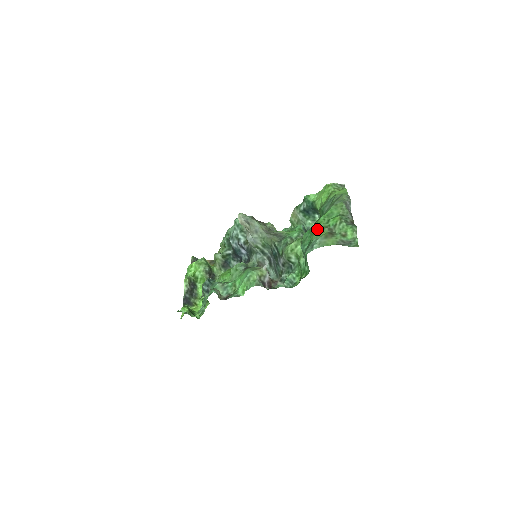
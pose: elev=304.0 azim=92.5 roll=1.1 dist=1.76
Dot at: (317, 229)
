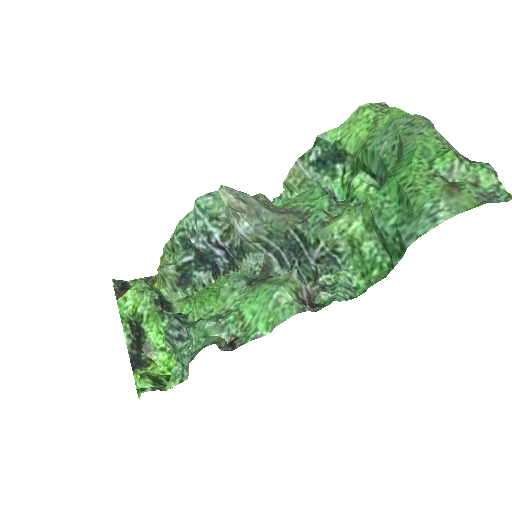
Dot at: (419, 183)
